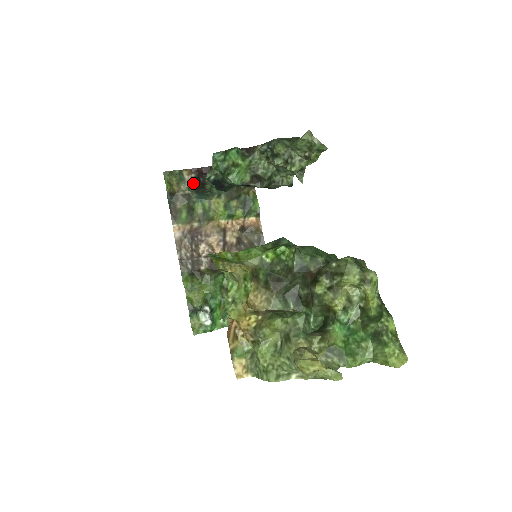
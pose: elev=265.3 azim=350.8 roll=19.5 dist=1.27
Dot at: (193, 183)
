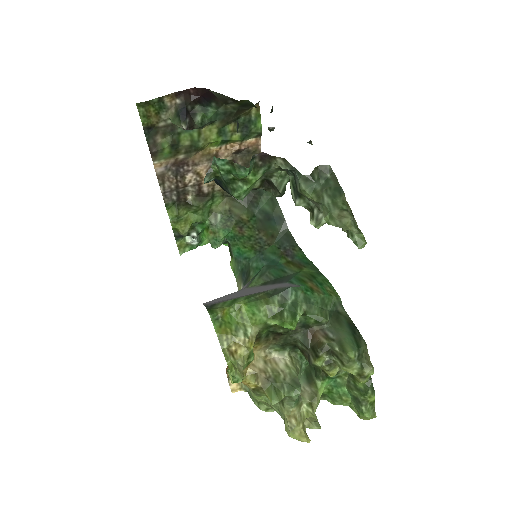
Dot at: (179, 124)
